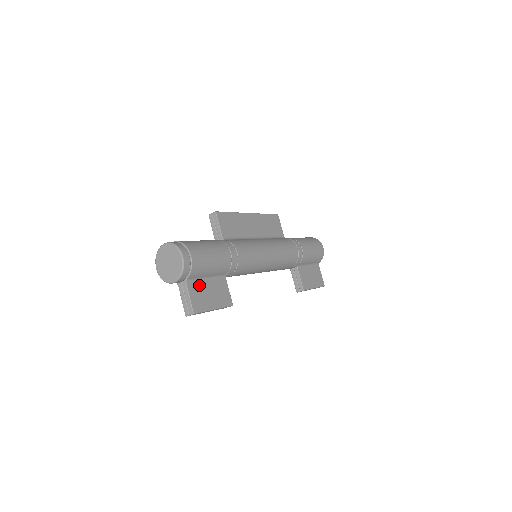
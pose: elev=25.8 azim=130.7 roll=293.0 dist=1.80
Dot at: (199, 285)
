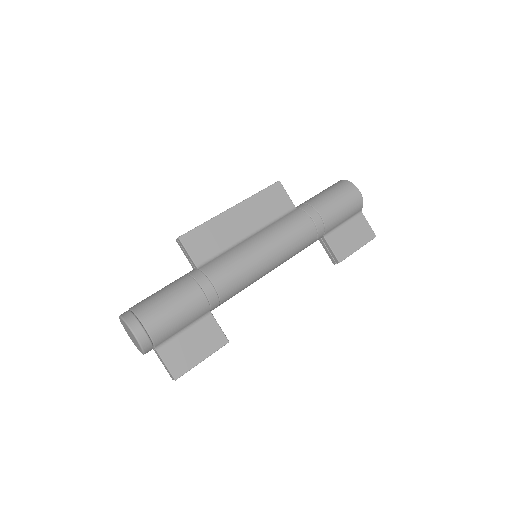
Dot at: (175, 343)
